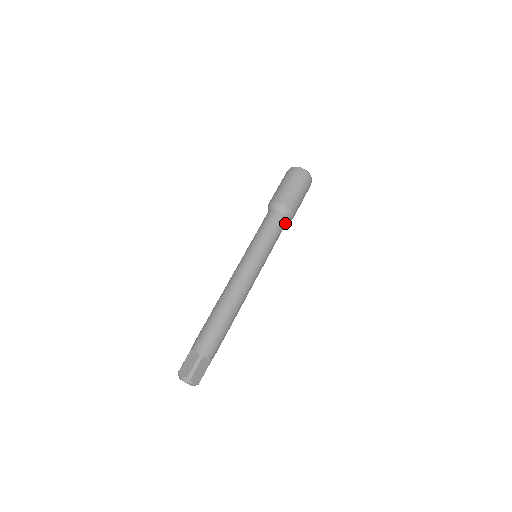
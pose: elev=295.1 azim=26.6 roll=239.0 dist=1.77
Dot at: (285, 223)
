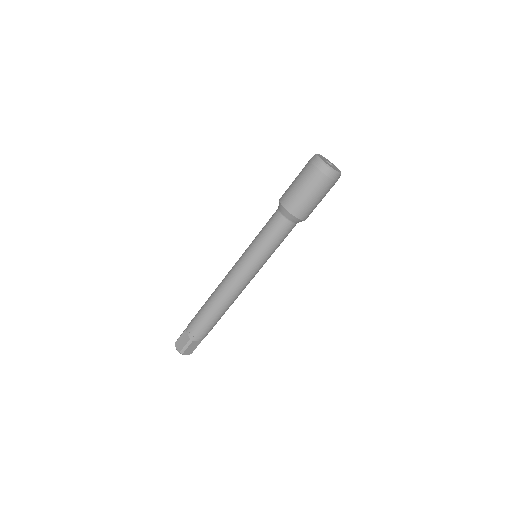
Dot at: (293, 227)
